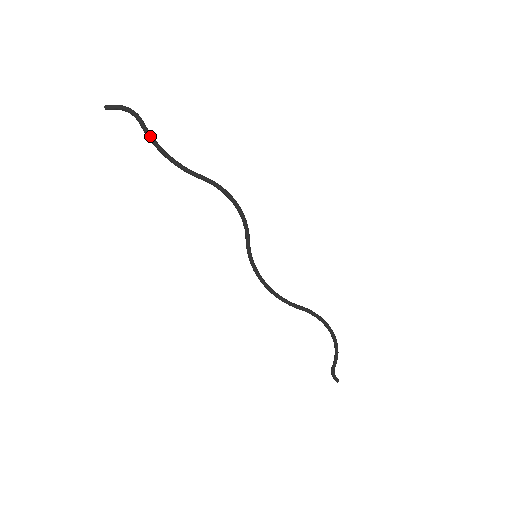
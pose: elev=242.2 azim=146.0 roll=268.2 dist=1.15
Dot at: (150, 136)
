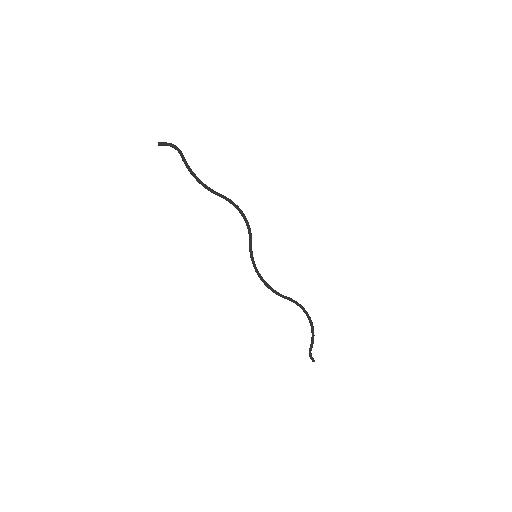
Dot at: (187, 165)
